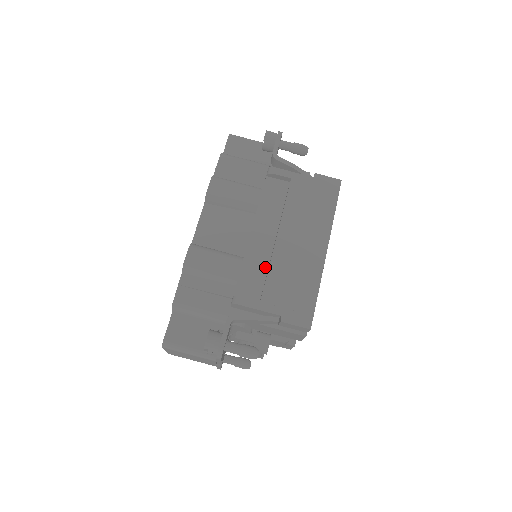
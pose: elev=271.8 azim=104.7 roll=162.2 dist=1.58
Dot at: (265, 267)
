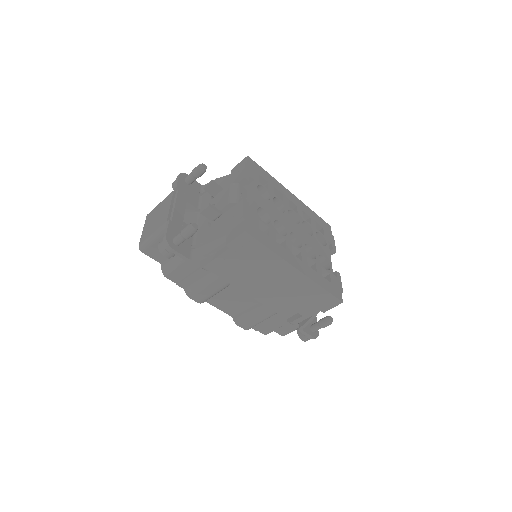
Dot at: occluded
